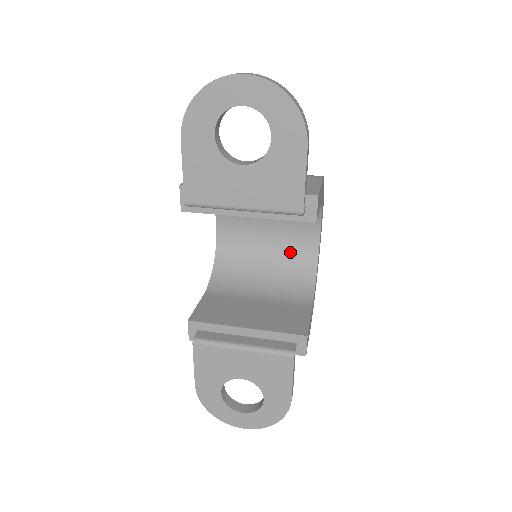
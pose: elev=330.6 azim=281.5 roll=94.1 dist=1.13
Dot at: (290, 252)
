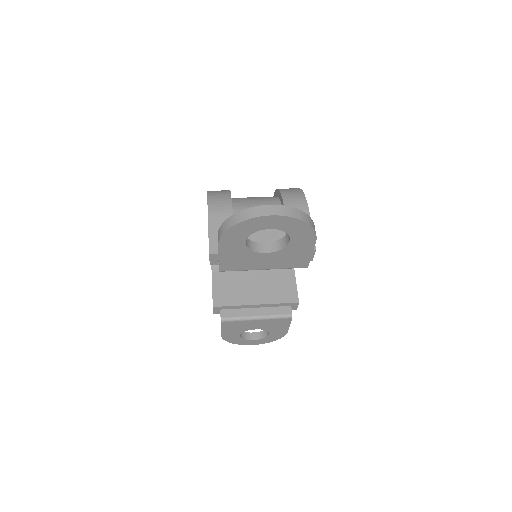
Dot at: occluded
